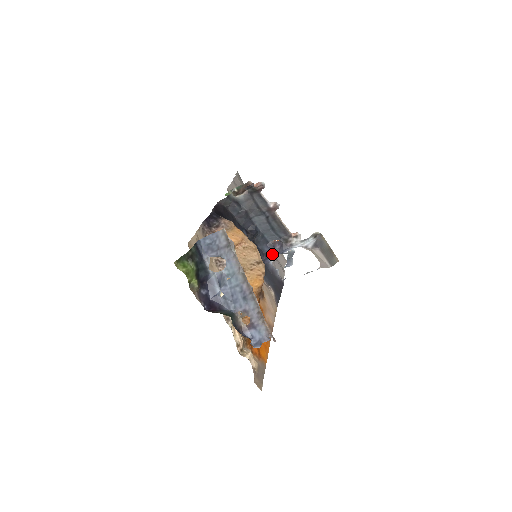
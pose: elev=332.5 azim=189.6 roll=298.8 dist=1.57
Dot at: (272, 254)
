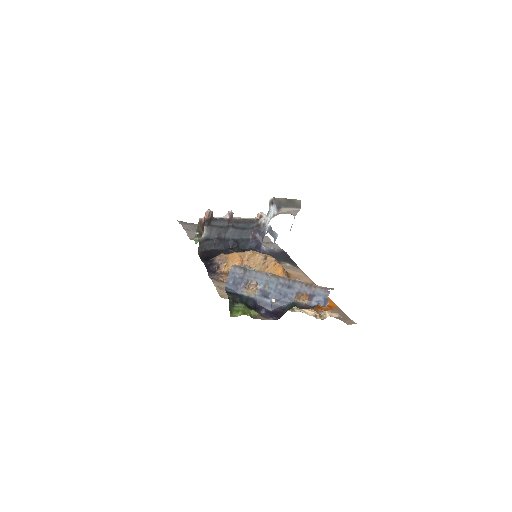
Dot at: (259, 243)
